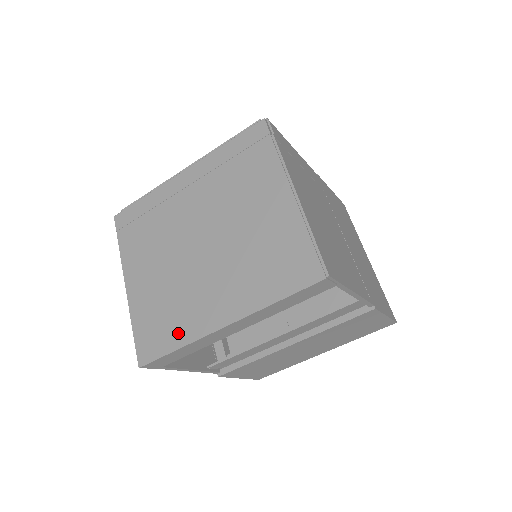
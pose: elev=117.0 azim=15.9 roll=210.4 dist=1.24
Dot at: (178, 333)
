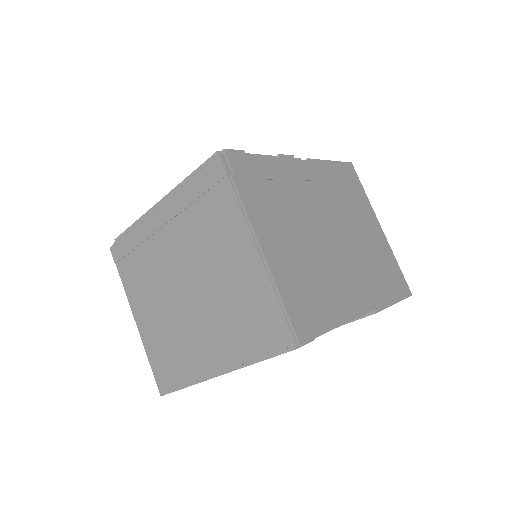
Dot at: (183, 373)
